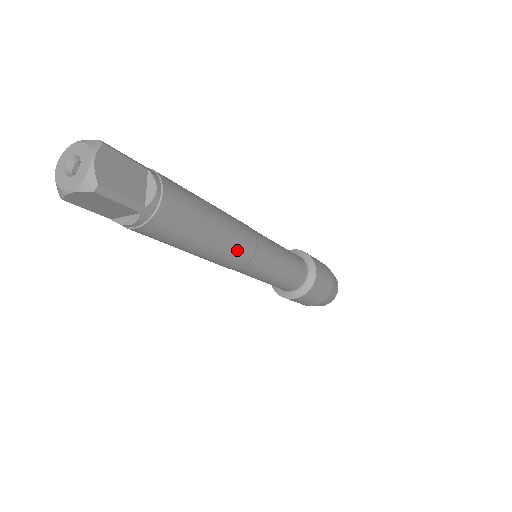
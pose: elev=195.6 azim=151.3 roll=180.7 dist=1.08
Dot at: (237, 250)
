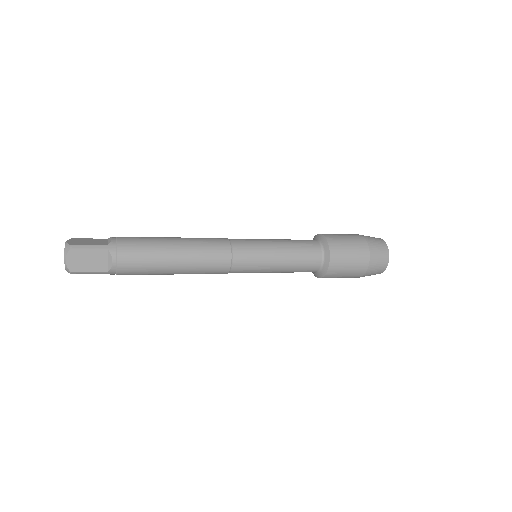
Dot at: (208, 271)
